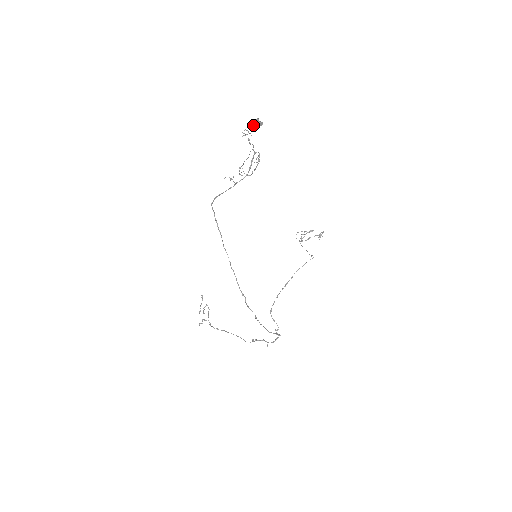
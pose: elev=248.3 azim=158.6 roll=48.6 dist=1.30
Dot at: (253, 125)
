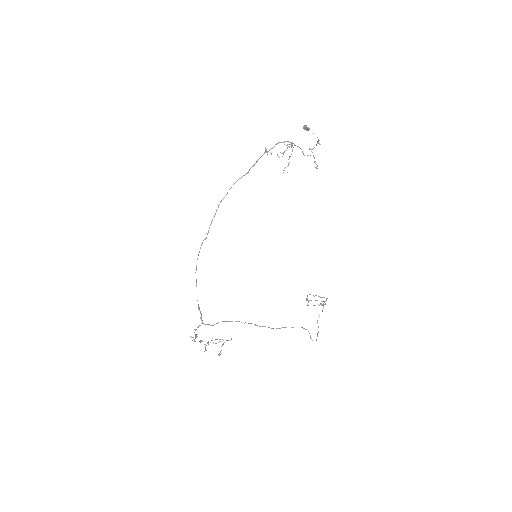
Dot at: (303, 127)
